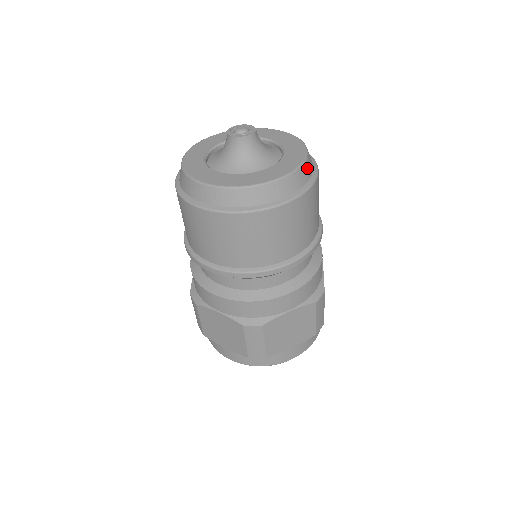
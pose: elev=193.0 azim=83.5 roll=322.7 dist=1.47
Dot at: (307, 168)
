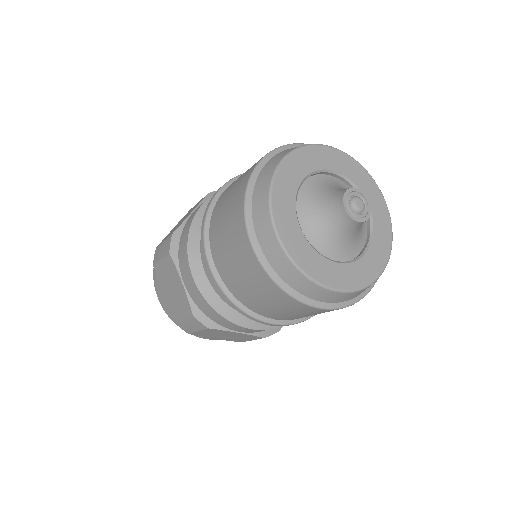
Dot at: occluded
